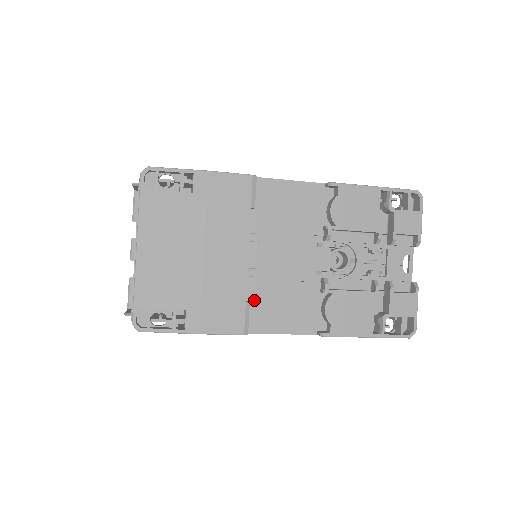
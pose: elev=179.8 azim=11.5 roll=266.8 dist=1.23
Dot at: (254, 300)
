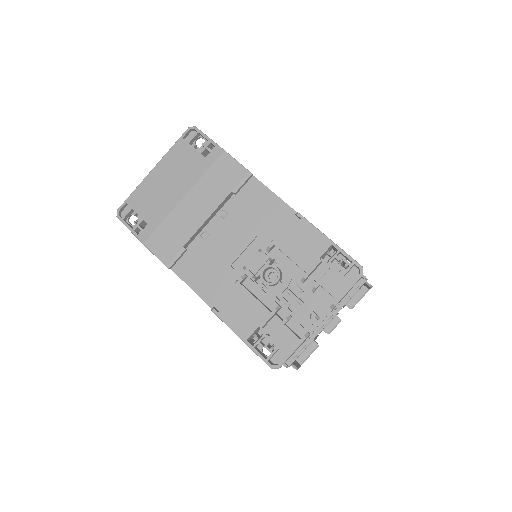
Dot at: (192, 253)
